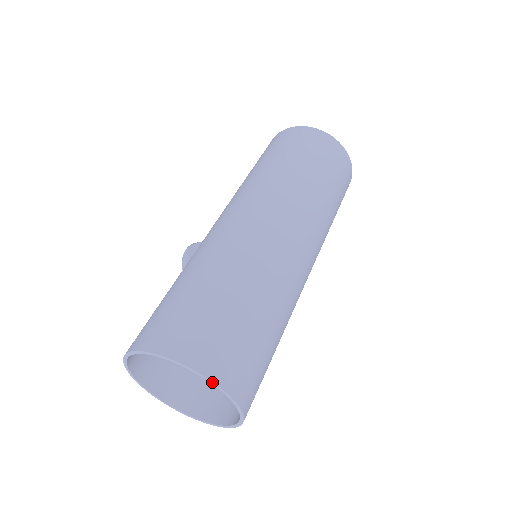
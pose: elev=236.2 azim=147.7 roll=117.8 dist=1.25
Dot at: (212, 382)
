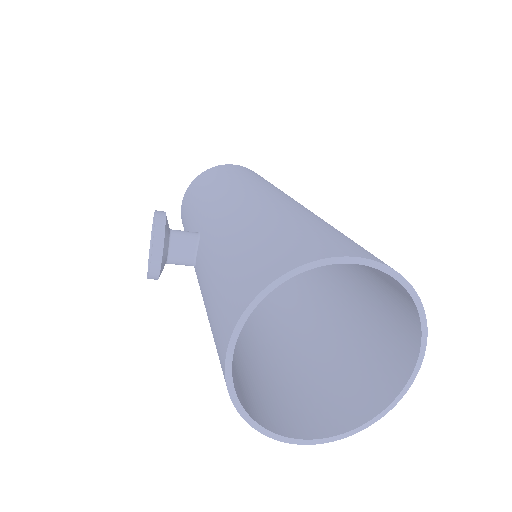
Dot at: (426, 331)
